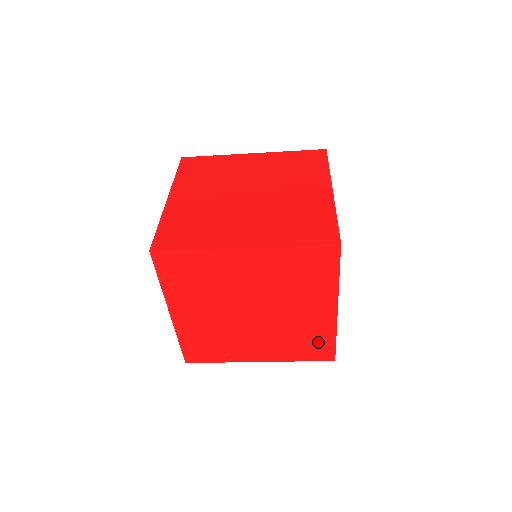
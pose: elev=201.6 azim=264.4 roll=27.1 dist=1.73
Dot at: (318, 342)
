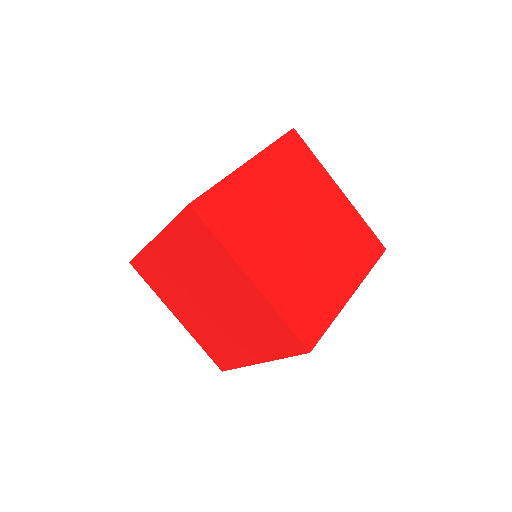
Dot at: (316, 313)
